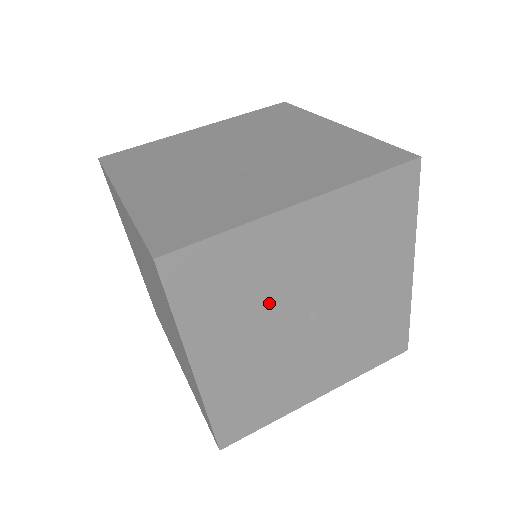
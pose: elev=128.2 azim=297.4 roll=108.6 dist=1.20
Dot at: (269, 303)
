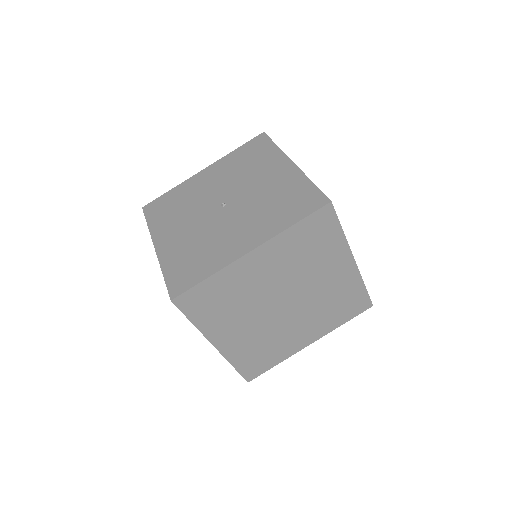
Dot at: occluded
